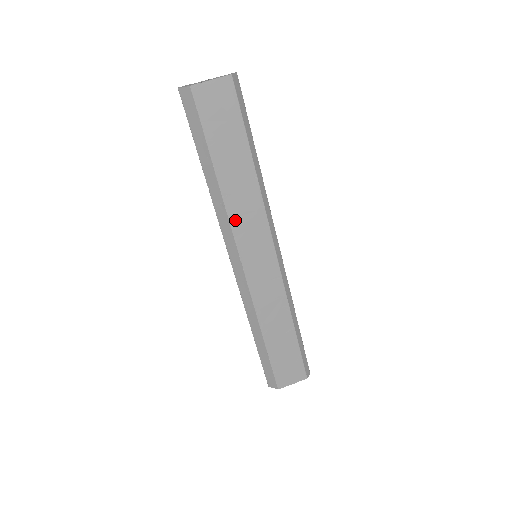
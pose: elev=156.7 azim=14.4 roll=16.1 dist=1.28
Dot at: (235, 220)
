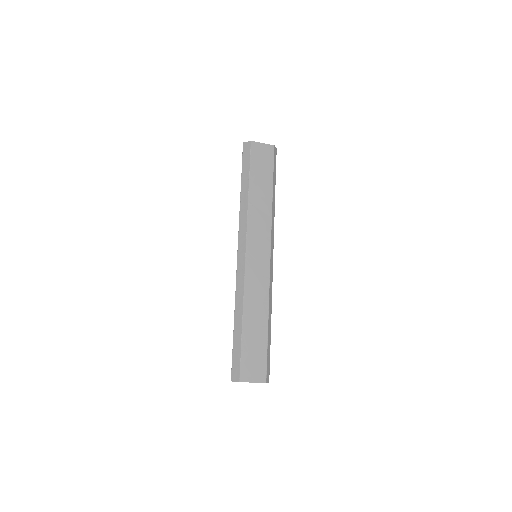
Dot at: (251, 223)
